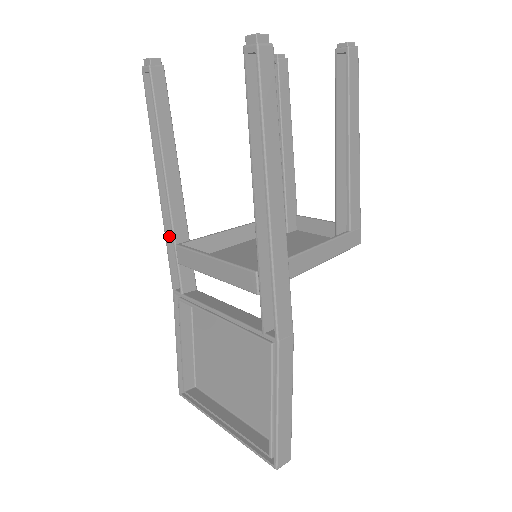
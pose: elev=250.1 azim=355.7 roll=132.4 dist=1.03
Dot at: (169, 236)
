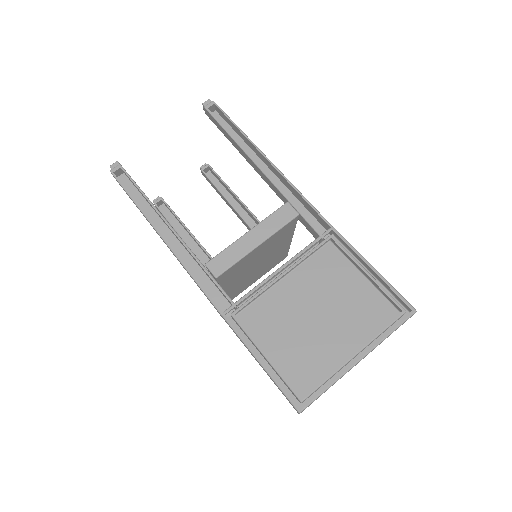
Dot at: (190, 272)
